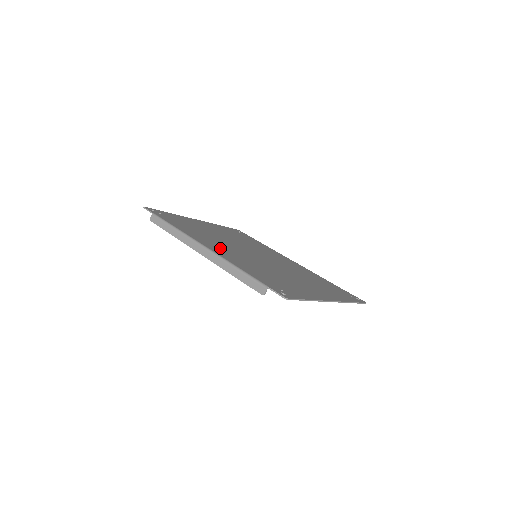
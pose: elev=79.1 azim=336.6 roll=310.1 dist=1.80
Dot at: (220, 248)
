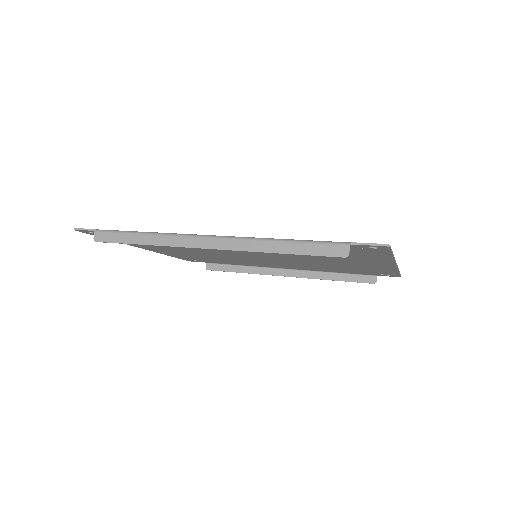
Dot at: occluded
